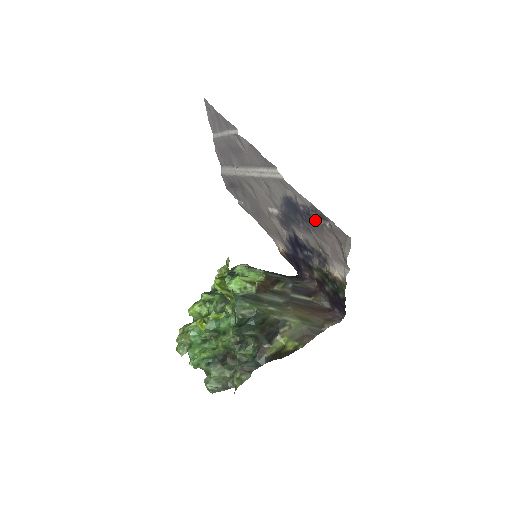
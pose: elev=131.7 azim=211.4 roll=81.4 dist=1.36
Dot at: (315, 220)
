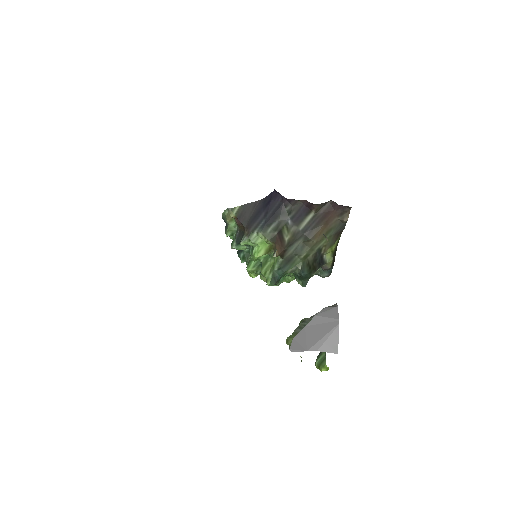
Dot at: occluded
